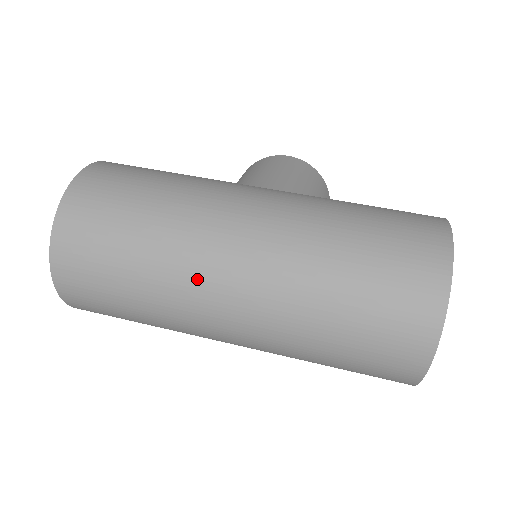
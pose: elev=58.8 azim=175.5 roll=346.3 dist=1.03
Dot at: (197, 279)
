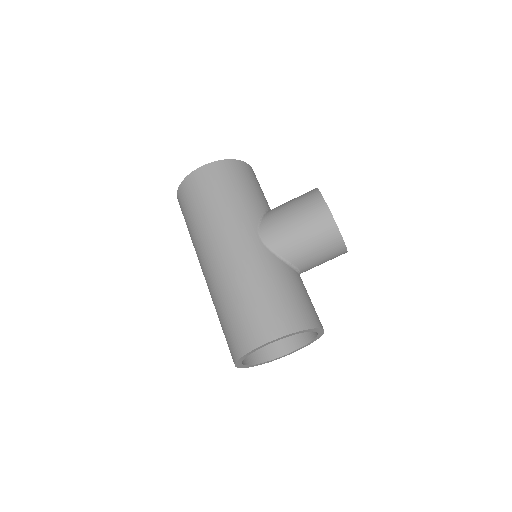
Dot at: occluded
